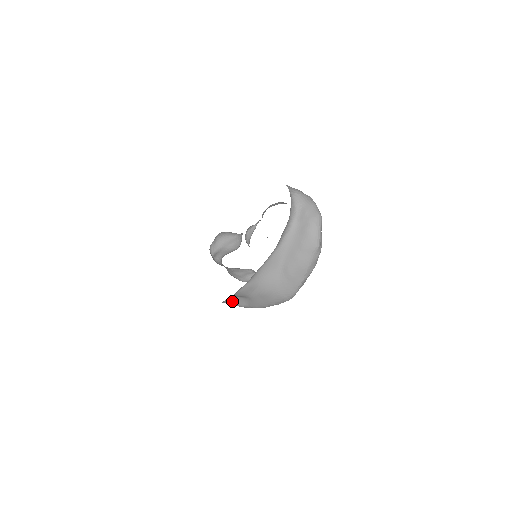
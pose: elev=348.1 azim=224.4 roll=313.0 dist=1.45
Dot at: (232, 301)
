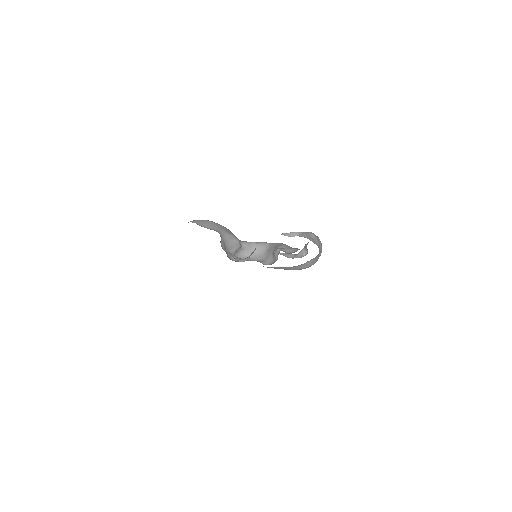
Dot at: occluded
